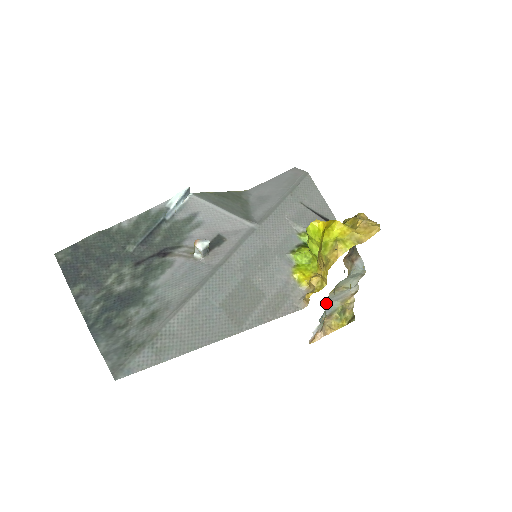
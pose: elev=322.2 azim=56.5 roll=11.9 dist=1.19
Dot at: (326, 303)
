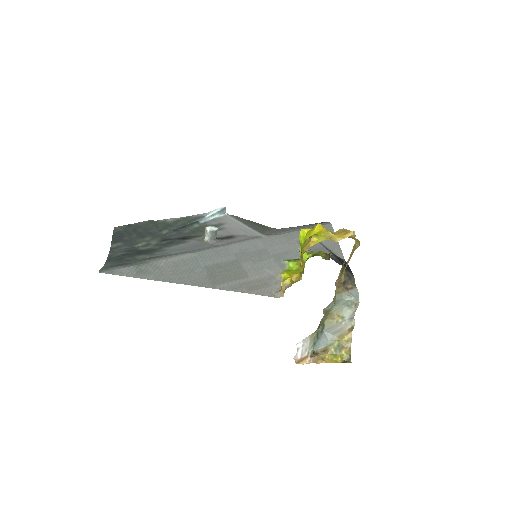
Dot at: (320, 330)
